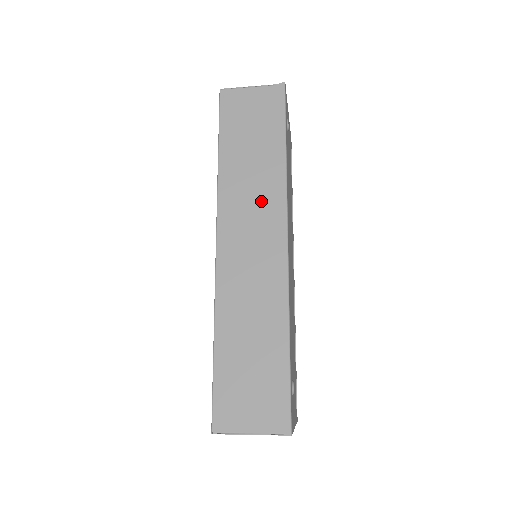
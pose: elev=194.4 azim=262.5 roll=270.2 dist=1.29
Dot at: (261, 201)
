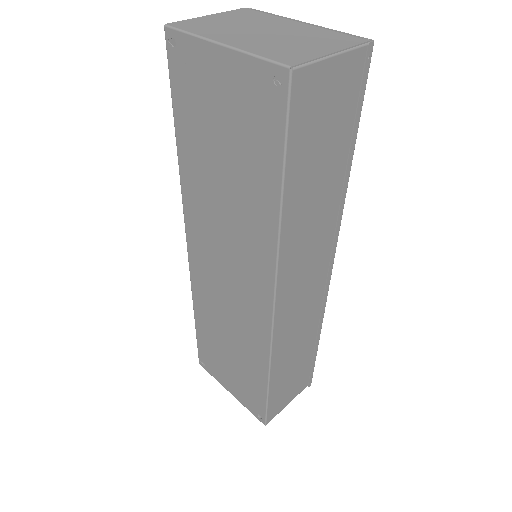
Dot at: (319, 239)
